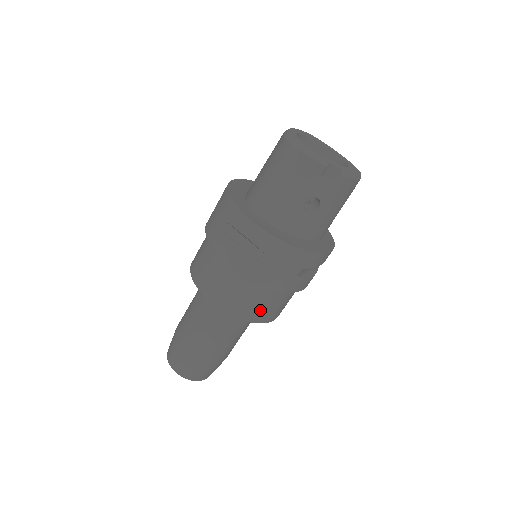
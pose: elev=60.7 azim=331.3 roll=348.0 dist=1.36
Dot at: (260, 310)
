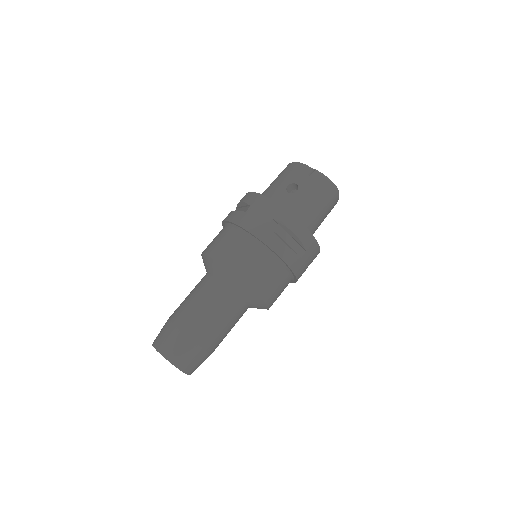
Dot at: (235, 256)
